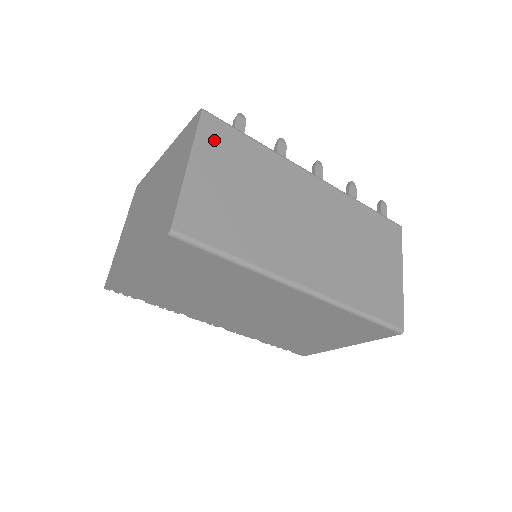
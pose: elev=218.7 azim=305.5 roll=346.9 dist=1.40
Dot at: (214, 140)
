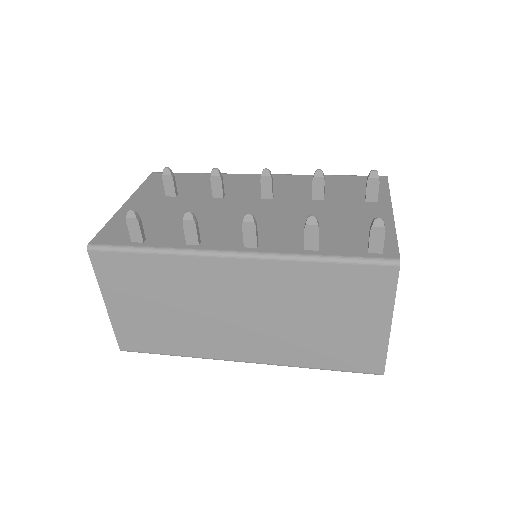
Dot at: (112, 274)
